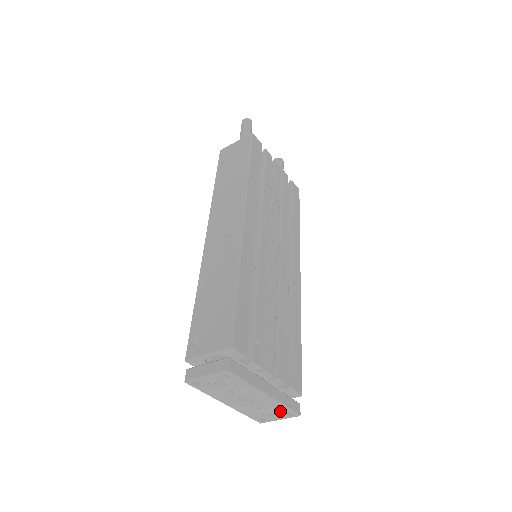
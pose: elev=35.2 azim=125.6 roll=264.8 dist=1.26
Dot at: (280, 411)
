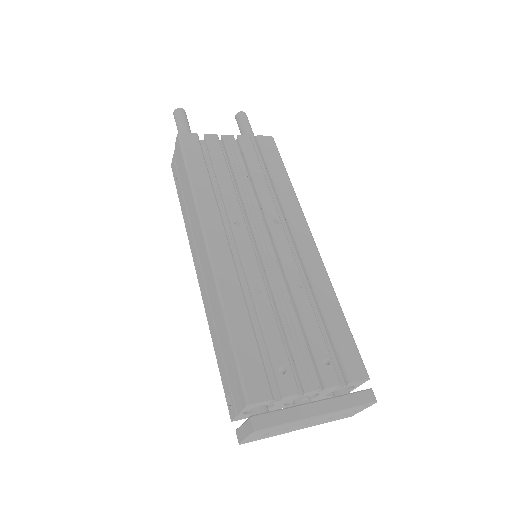
Dot at: (352, 410)
